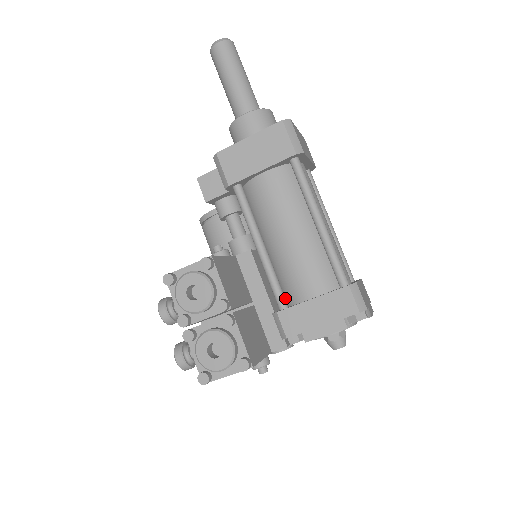
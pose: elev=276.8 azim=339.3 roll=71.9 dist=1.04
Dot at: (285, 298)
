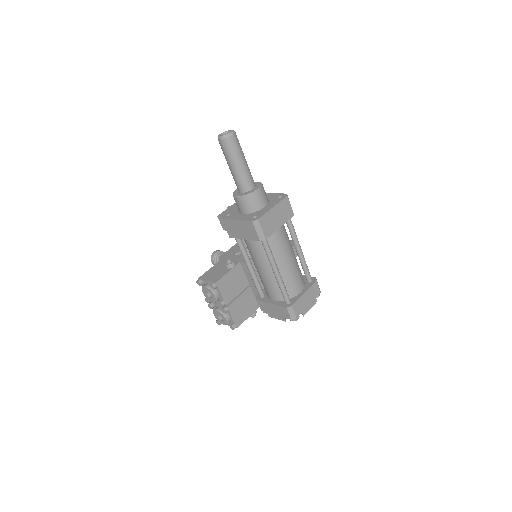
Dot at: occluded
